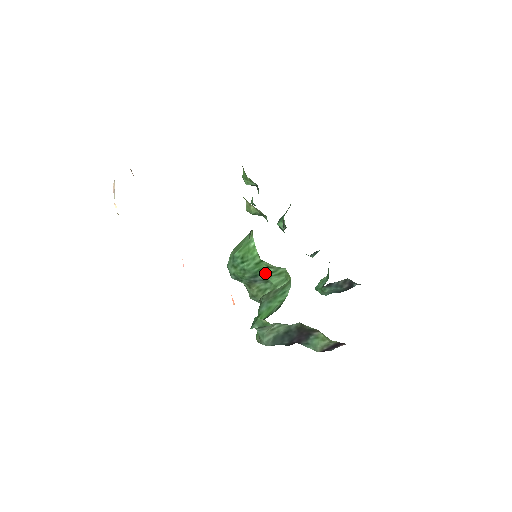
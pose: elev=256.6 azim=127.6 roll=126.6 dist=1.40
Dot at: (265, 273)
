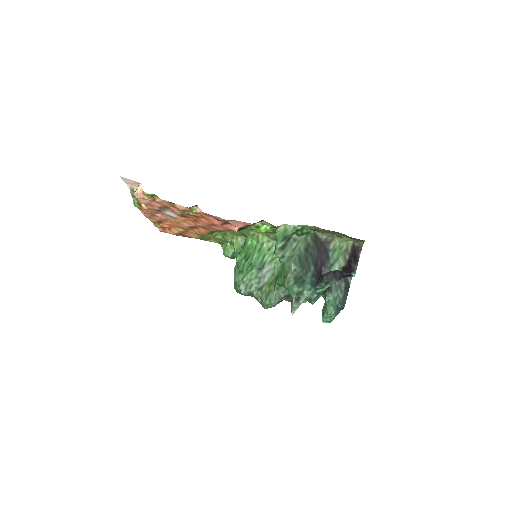
Dot at: (269, 258)
